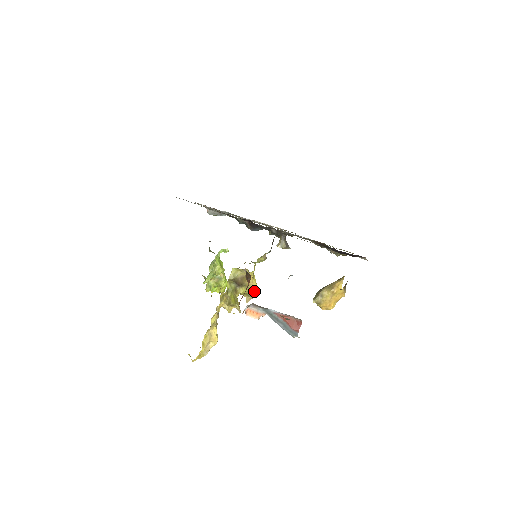
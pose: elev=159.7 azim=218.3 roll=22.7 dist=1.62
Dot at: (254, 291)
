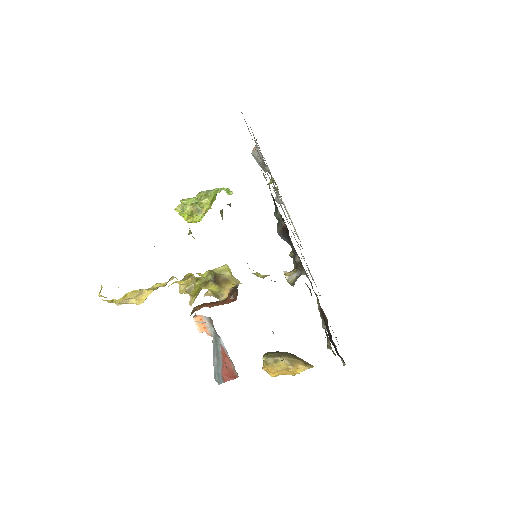
Dot at: (223, 298)
